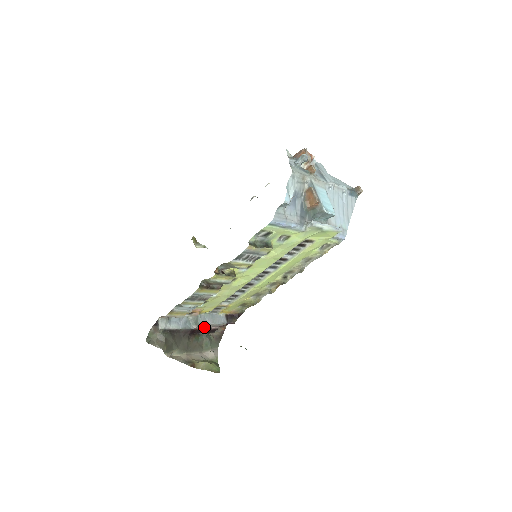
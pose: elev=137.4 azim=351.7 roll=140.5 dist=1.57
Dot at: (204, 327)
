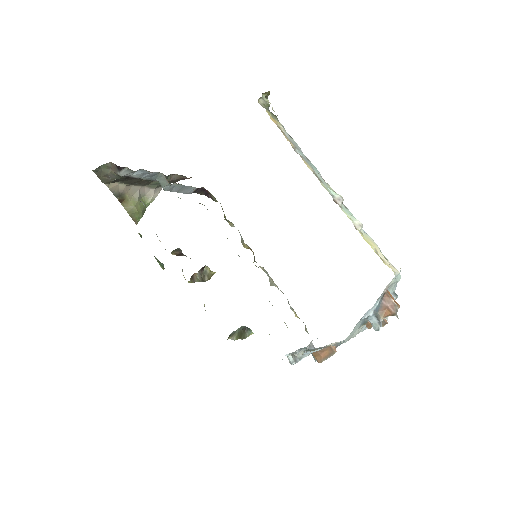
Dot at: occluded
